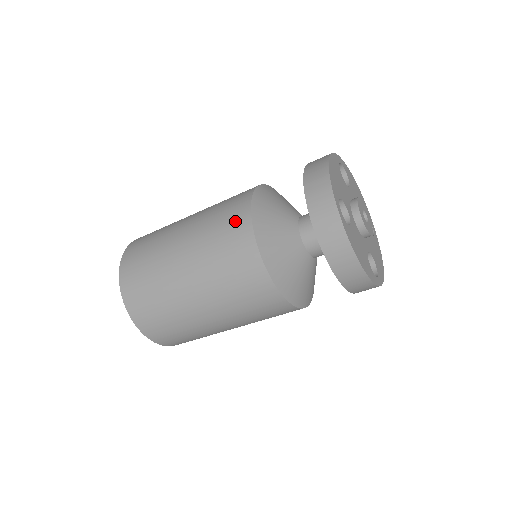
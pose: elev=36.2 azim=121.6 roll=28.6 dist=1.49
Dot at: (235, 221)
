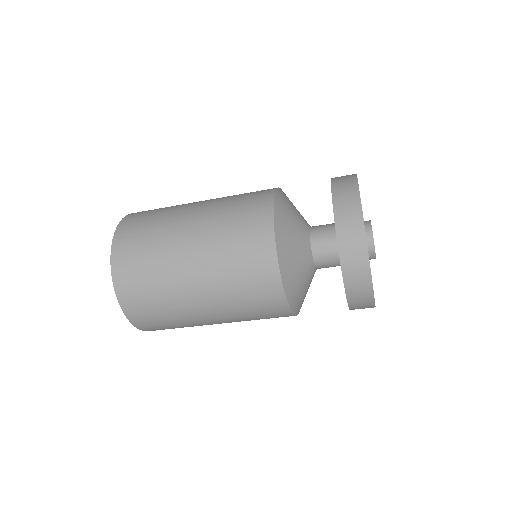
Dot at: (256, 203)
